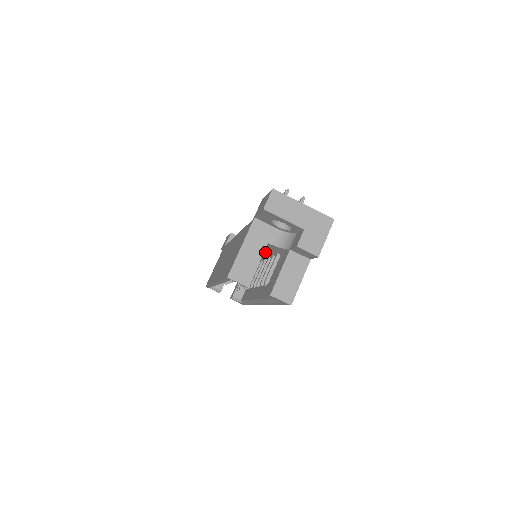
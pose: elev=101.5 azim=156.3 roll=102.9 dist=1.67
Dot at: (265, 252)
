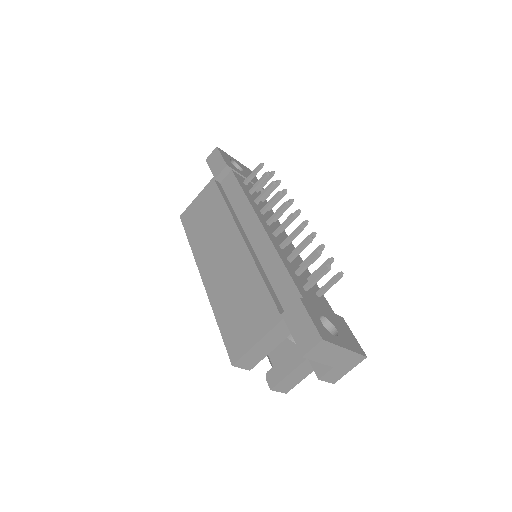
Dot at: occluded
